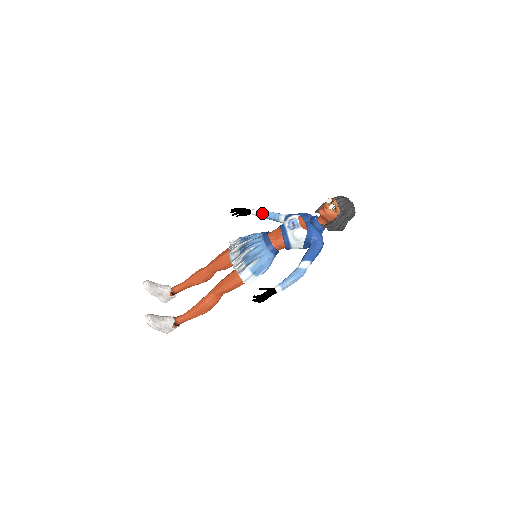
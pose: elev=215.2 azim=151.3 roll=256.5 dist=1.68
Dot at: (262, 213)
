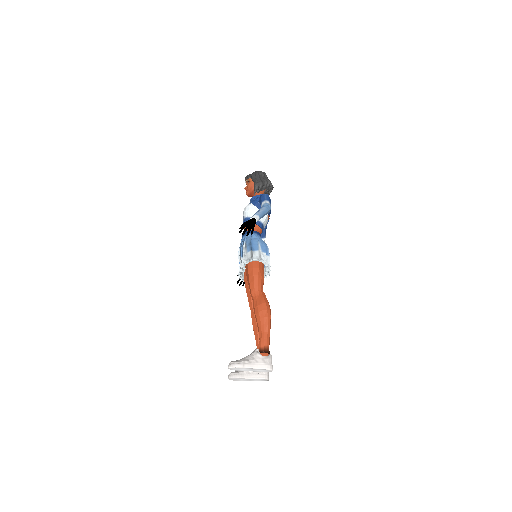
Dot at: occluded
